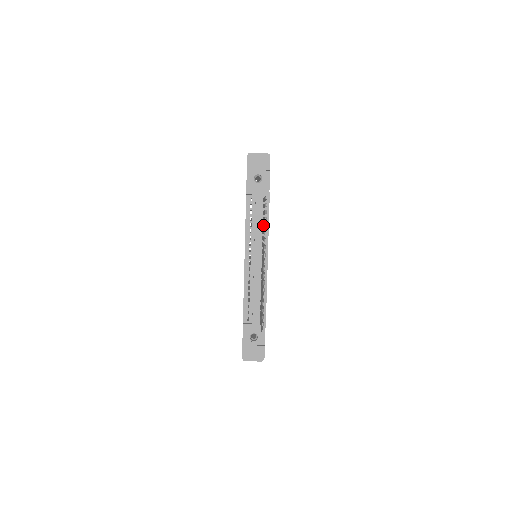
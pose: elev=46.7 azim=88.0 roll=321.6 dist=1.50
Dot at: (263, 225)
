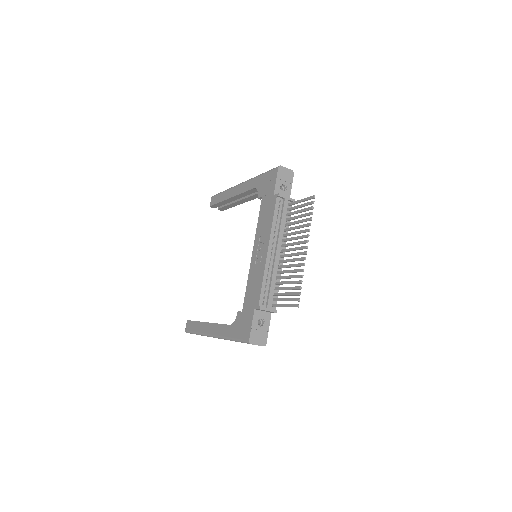
Dot at: (296, 222)
